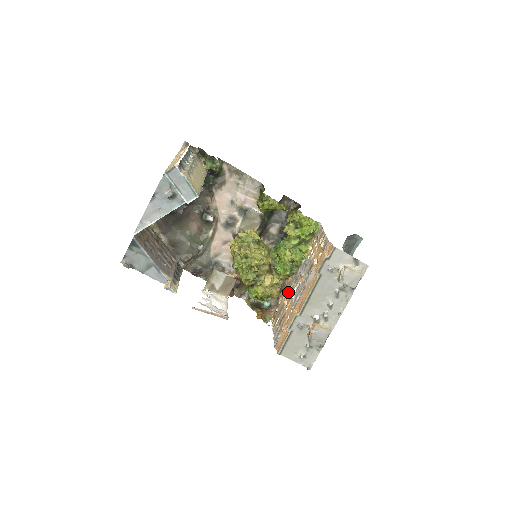
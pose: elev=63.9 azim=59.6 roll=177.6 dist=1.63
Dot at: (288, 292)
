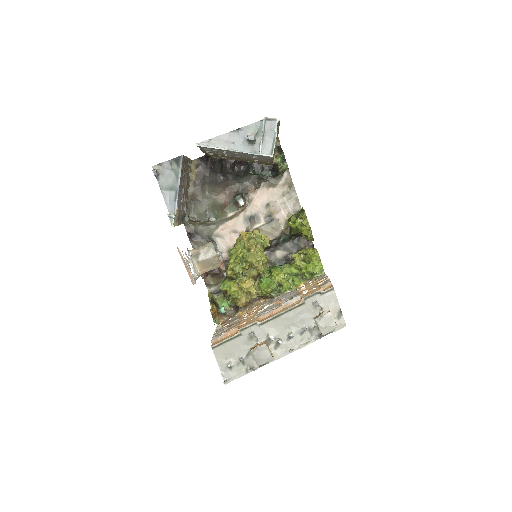
Dot at: (254, 309)
